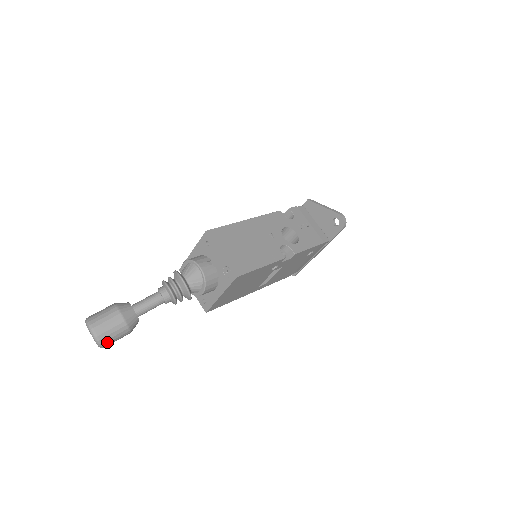
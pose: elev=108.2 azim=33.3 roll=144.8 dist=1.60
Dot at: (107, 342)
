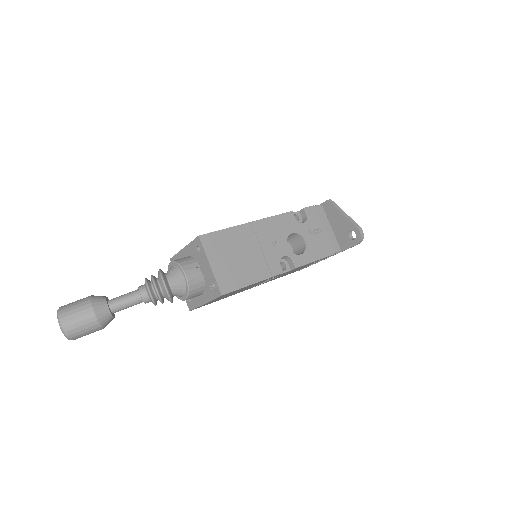
Dot at: (77, 337)
